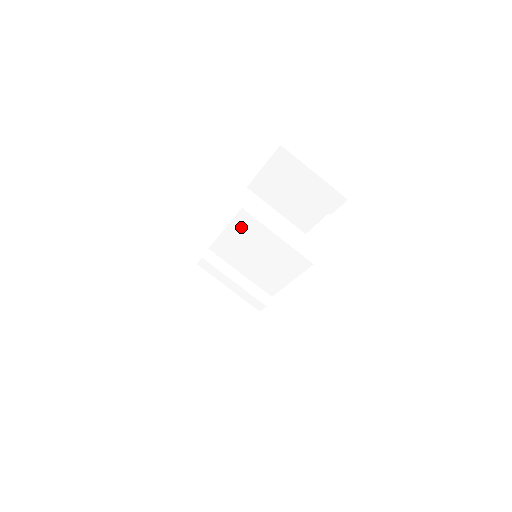
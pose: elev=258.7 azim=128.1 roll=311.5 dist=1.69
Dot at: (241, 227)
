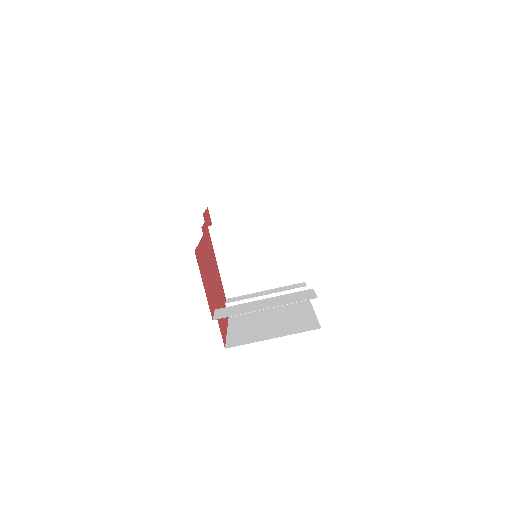
Dot at: (223, 244)
